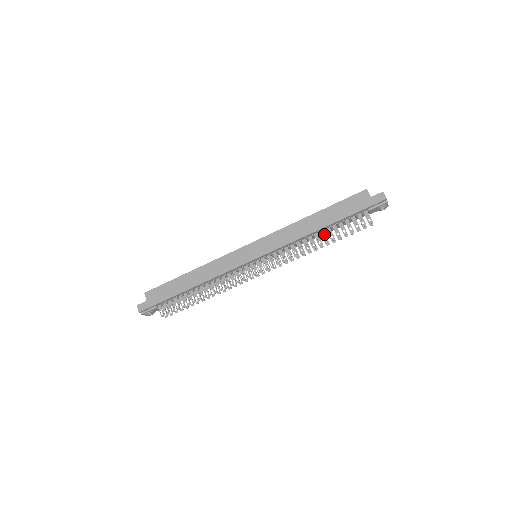
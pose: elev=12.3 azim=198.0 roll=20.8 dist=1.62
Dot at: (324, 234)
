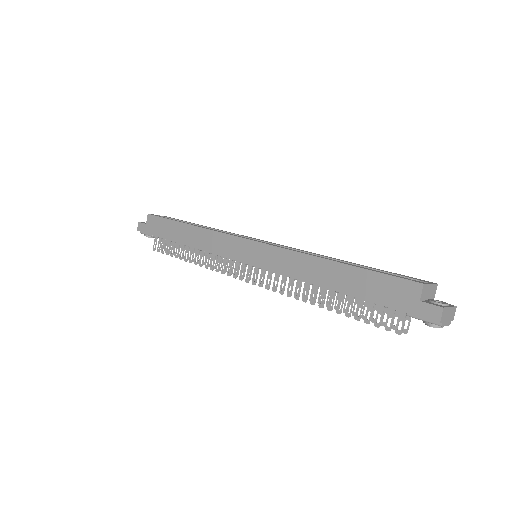
Dot at: (333, 296)
